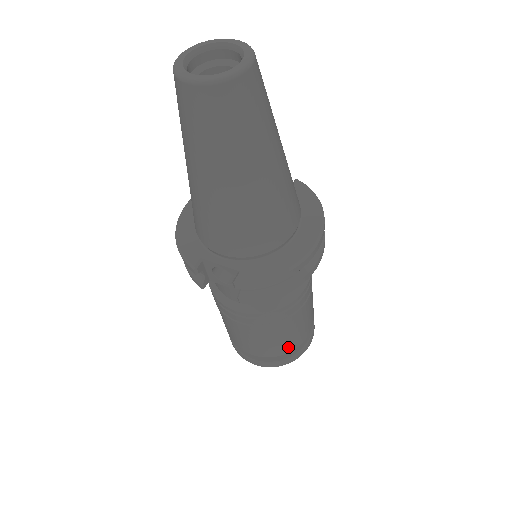
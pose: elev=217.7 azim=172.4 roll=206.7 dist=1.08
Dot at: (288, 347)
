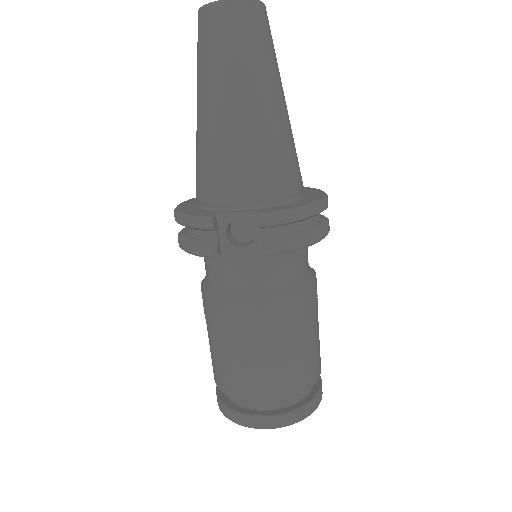
Dot at: (305, 378)
